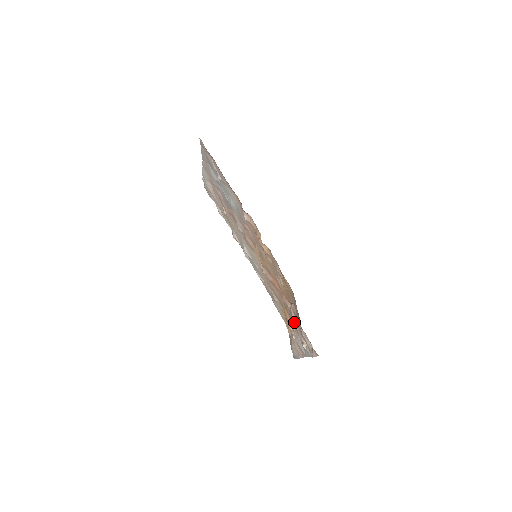
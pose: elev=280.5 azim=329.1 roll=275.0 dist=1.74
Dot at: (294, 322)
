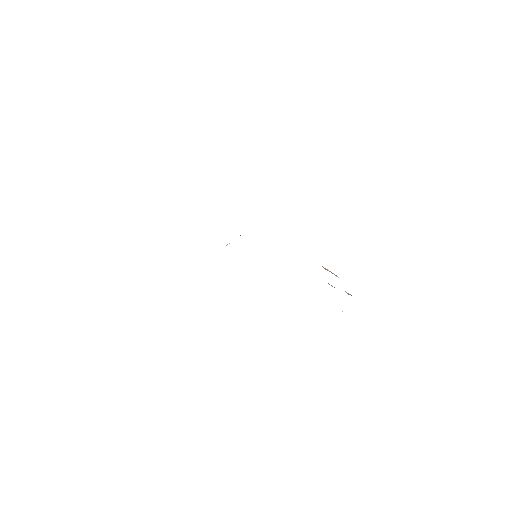
Dot at: occluded
